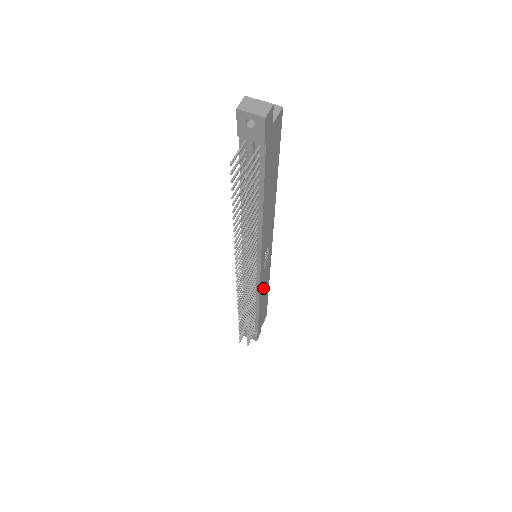
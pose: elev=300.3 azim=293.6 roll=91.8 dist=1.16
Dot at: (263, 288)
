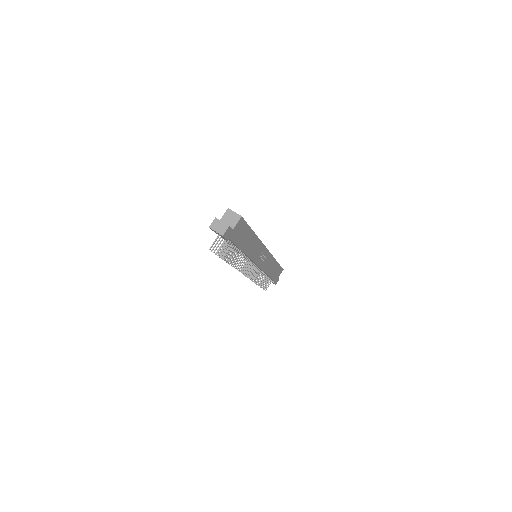
Dot at: (268, 266)
